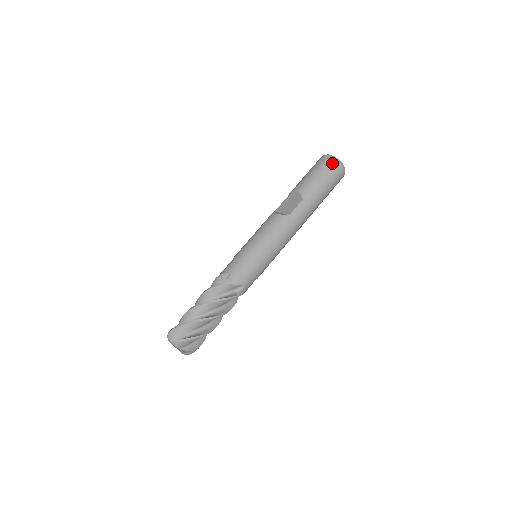
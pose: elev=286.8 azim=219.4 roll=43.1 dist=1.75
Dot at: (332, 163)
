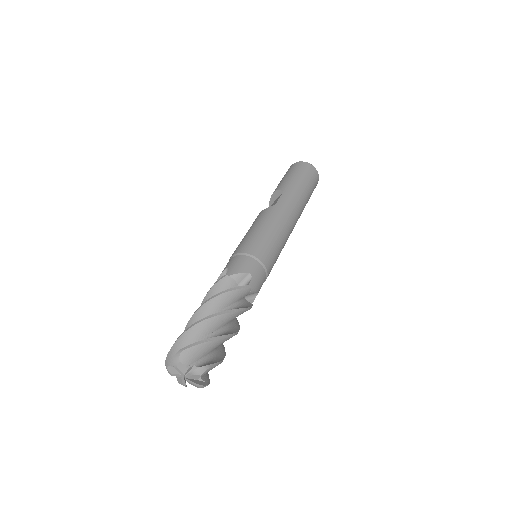
Dot at: (299, 164)
